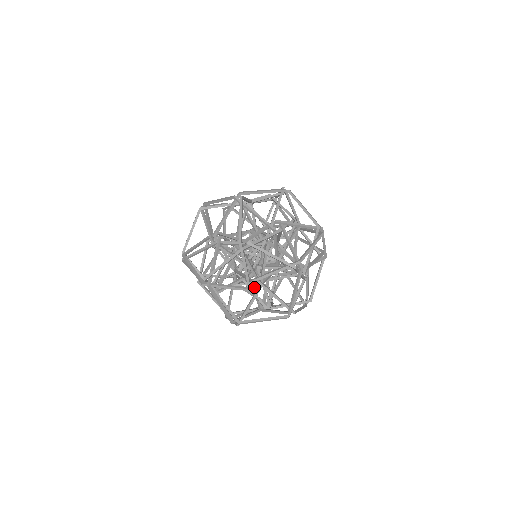
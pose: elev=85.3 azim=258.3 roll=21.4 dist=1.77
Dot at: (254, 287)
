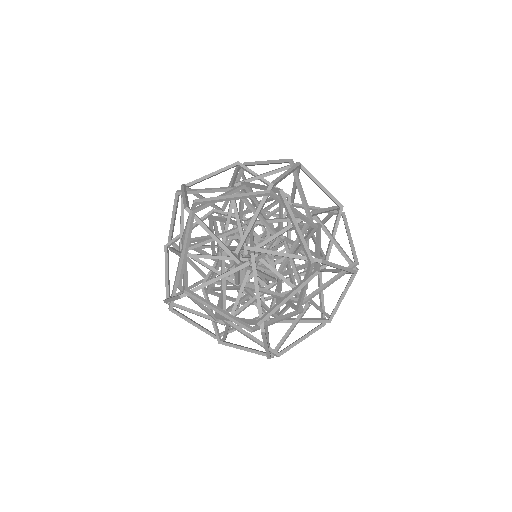
Dot at: occluded
